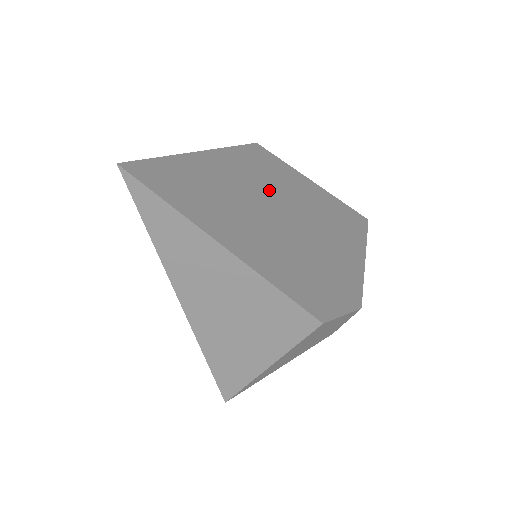
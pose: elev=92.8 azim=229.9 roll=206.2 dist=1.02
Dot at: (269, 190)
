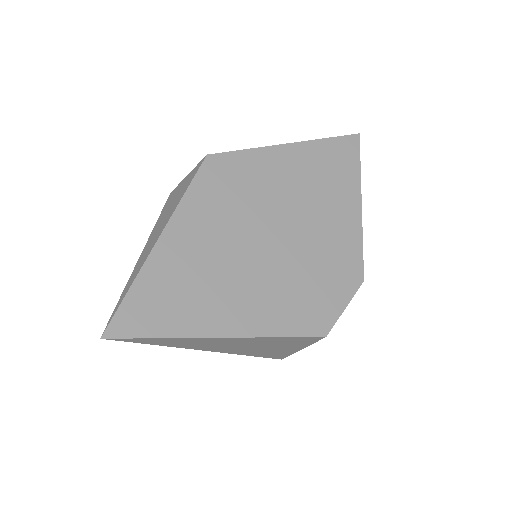
Dot at: (238, 216)
